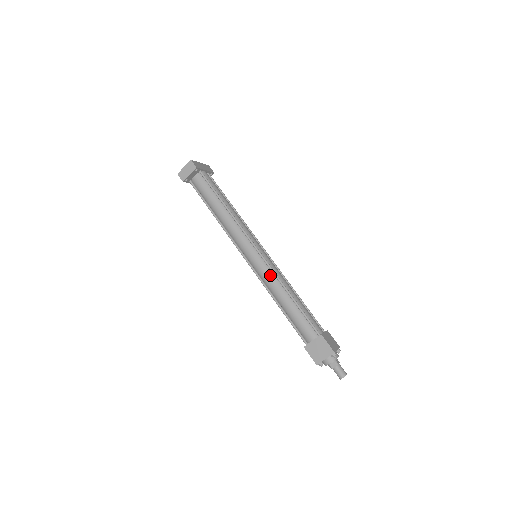
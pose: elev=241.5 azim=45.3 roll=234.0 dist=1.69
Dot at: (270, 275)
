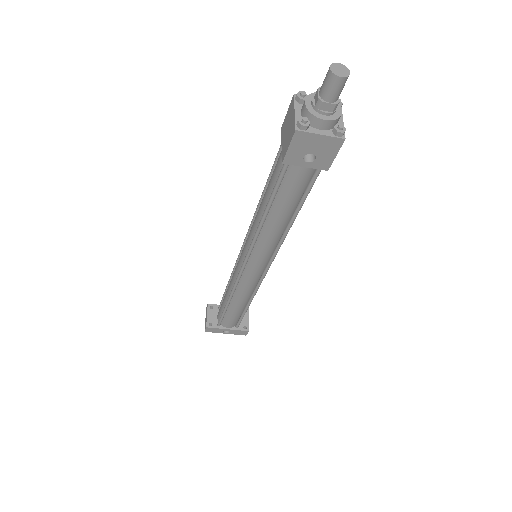
Dot at: (251, 228)
